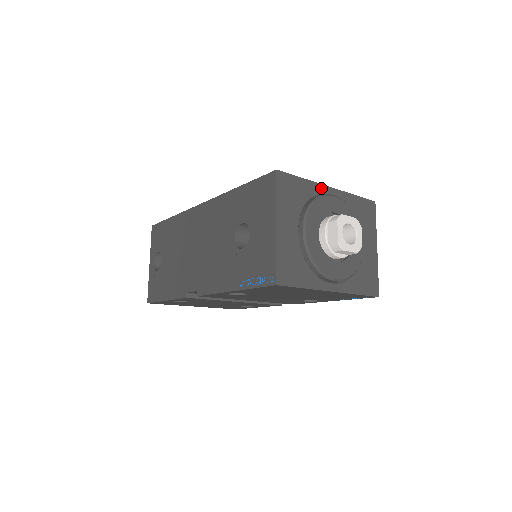
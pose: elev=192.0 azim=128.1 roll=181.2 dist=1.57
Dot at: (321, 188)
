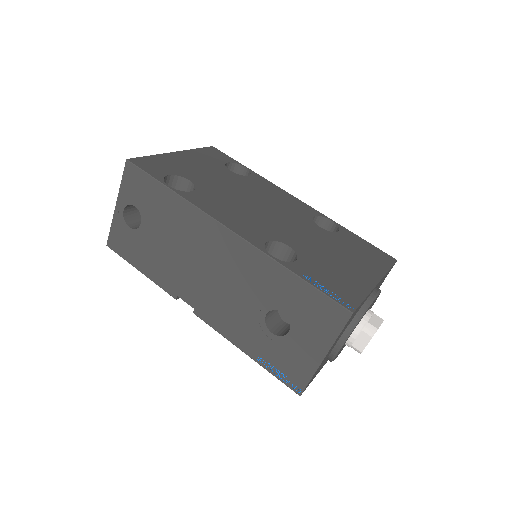
Dot at: occluded
